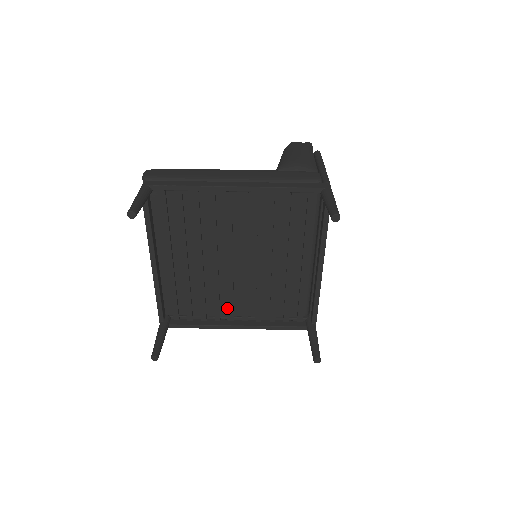
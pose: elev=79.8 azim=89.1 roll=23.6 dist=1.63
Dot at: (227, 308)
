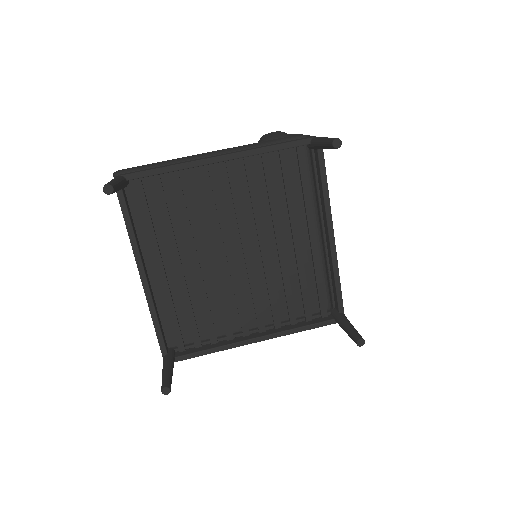
Dot at: (238, 320)
